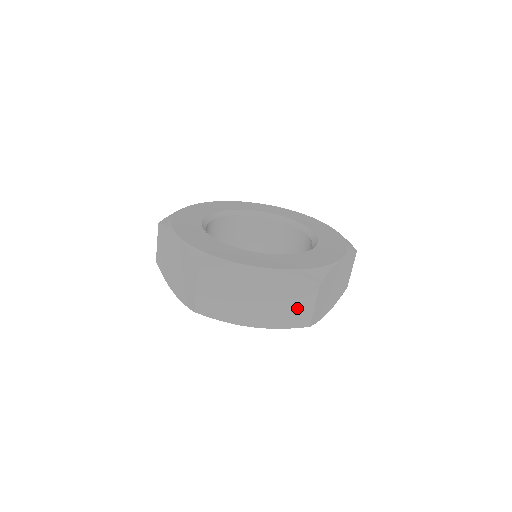
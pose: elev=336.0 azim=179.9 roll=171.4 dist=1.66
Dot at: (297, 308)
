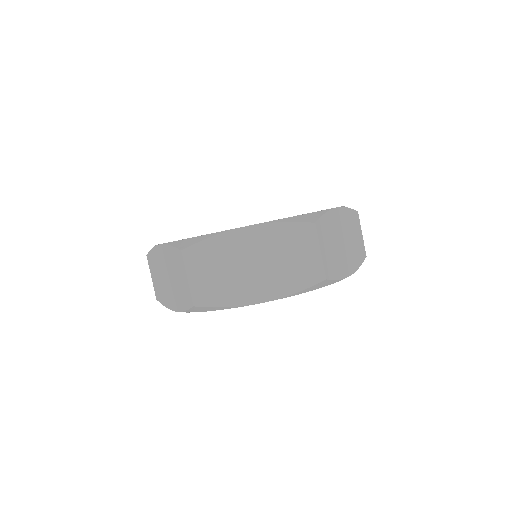
Dot at: (182, 284)
